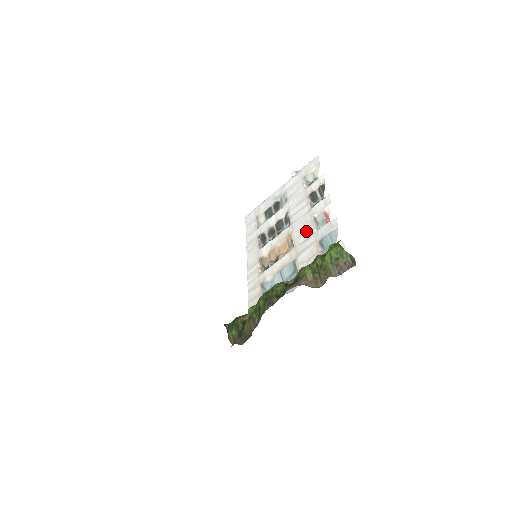
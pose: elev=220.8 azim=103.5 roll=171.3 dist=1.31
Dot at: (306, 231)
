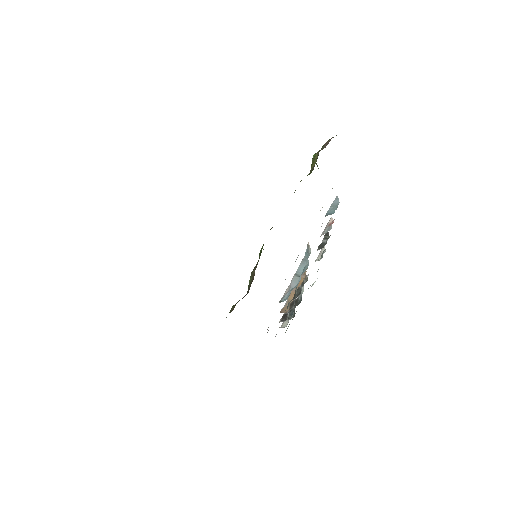
Dot at: occluded
